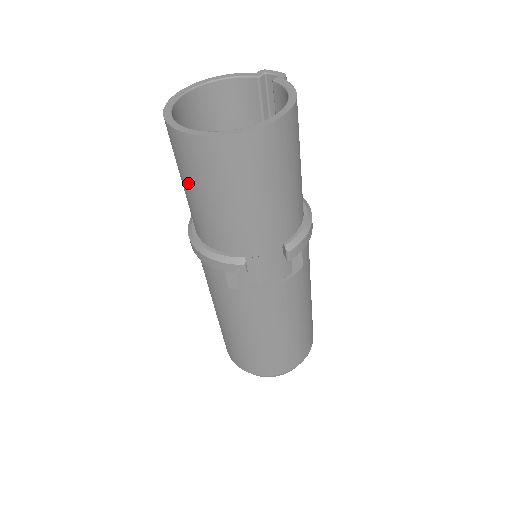
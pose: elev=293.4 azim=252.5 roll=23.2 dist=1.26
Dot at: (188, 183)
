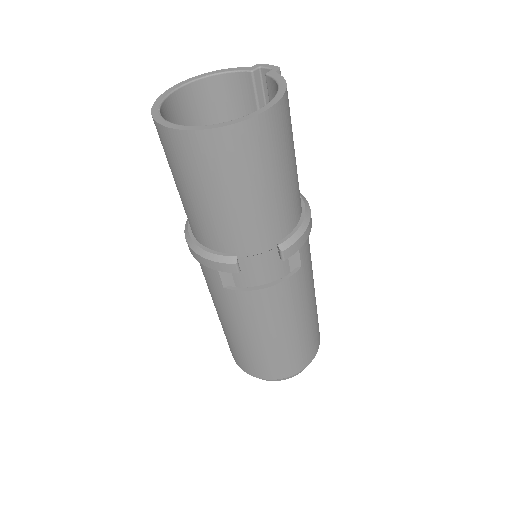
Dot at: (177, 180)
